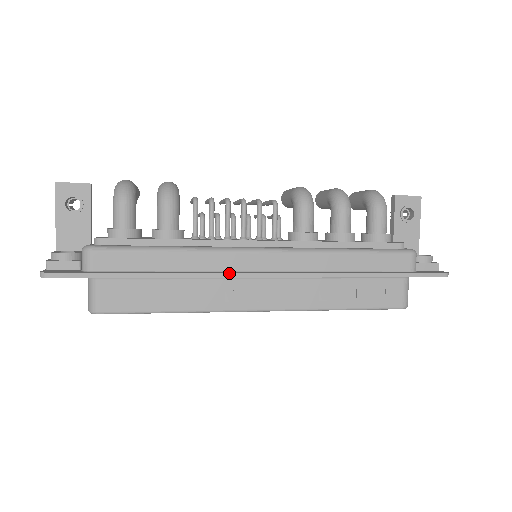
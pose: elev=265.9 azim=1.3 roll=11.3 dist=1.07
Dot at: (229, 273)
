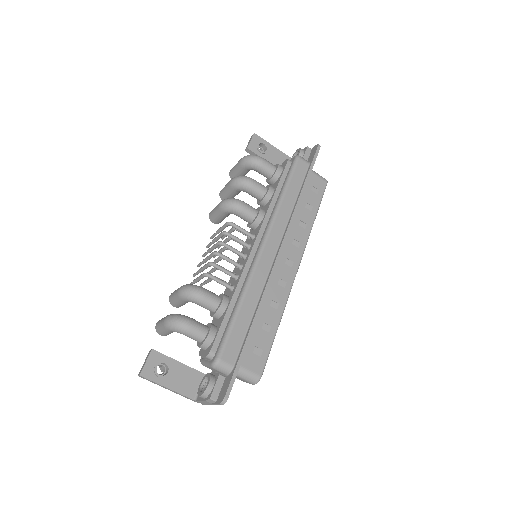
Dot at: (271, 274)
